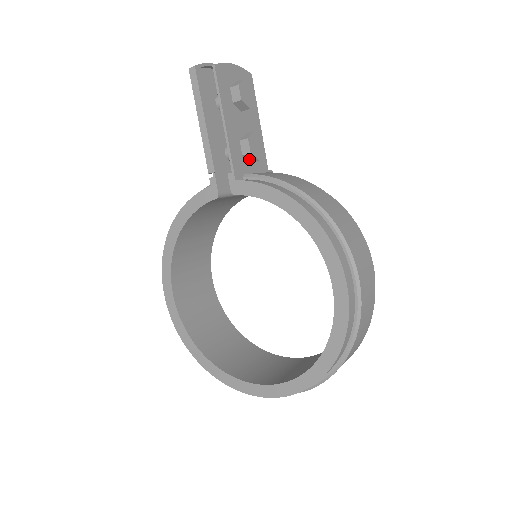
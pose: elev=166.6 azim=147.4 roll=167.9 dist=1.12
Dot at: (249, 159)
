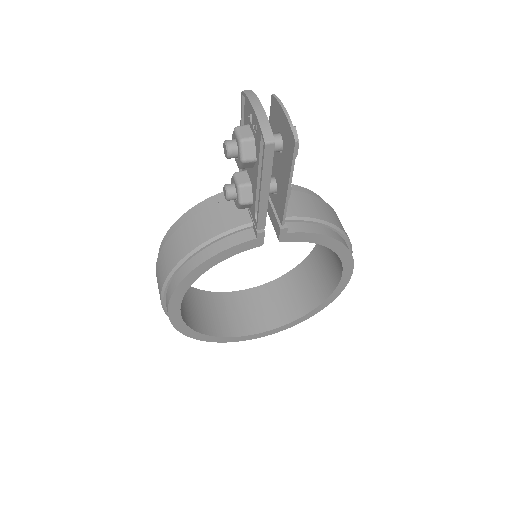
Dot at: occluded
